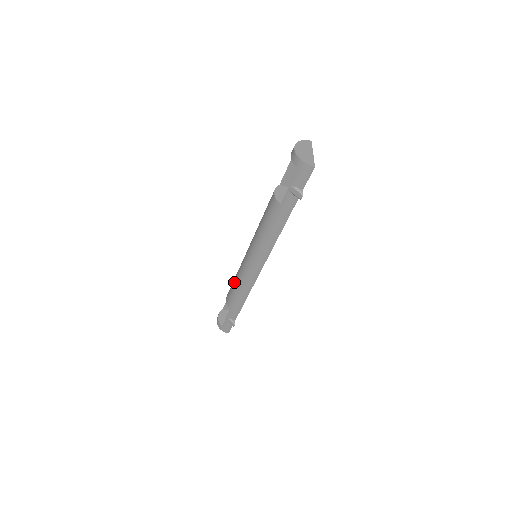
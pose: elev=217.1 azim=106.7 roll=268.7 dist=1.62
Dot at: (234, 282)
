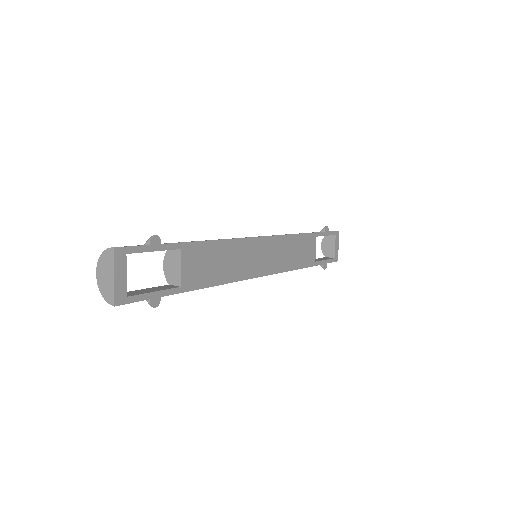
Dot at: occluded
